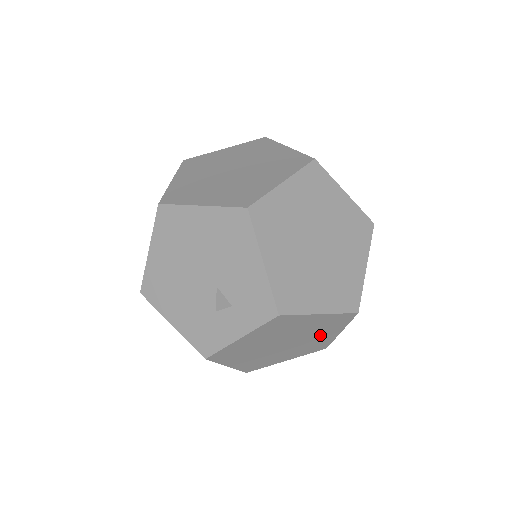
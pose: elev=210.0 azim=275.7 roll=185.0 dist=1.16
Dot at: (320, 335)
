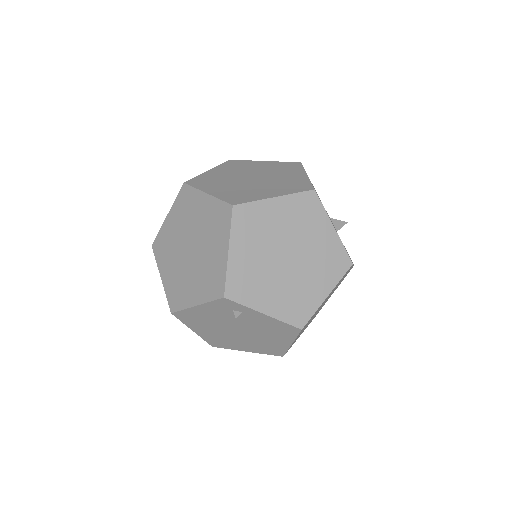
Dot at: (286, 176)
